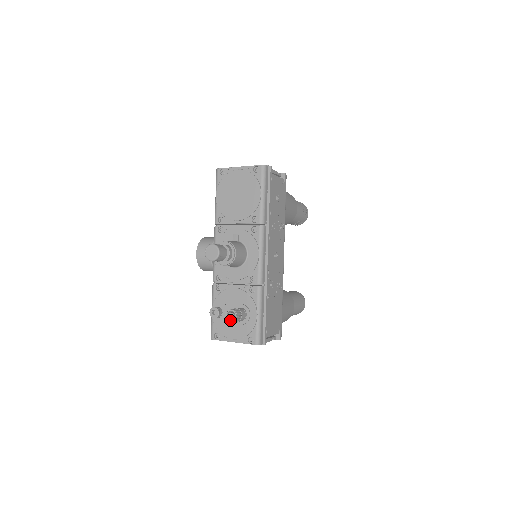
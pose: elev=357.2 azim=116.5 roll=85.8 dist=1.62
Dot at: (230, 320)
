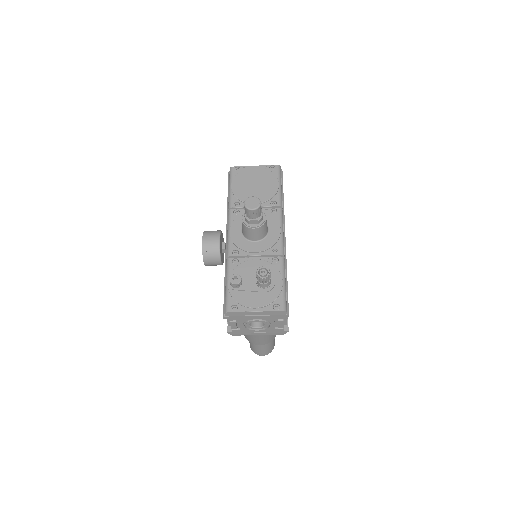
Dot at: (261, 277)
